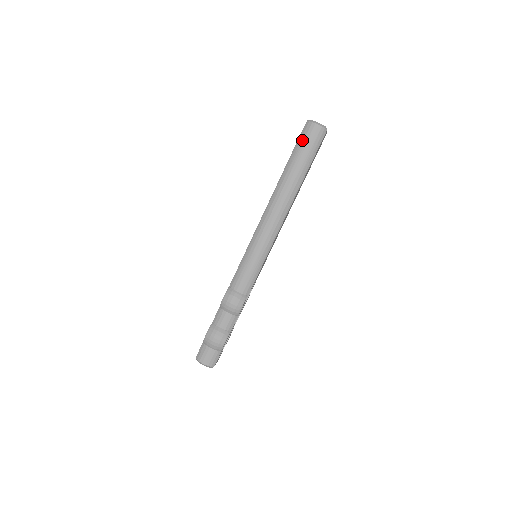
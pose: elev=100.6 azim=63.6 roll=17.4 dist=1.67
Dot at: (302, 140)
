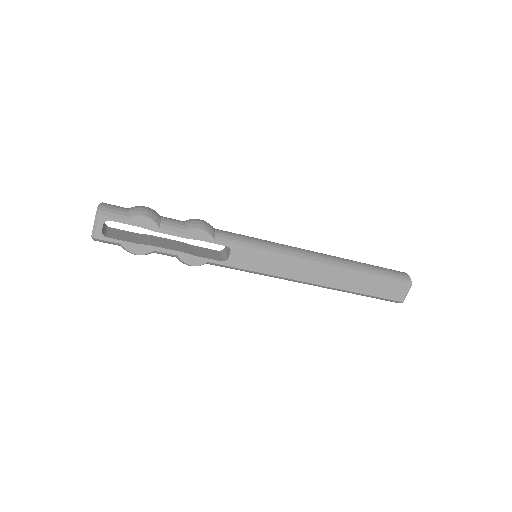
Dot at: (386, 268)
